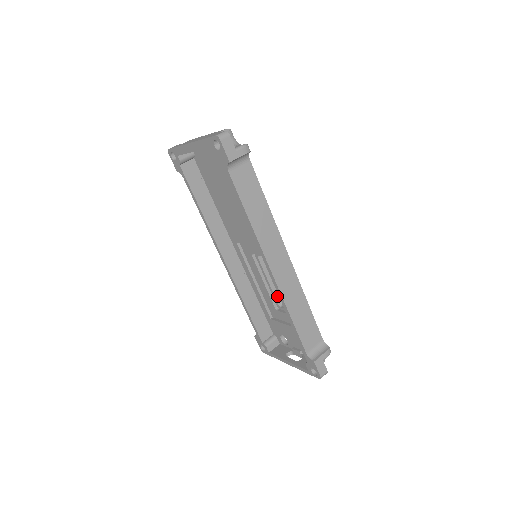
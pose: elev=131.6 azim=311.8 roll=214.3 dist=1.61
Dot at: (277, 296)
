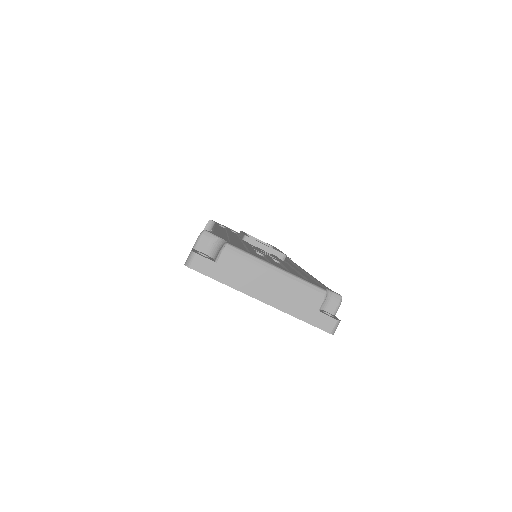
Dot at: occluded
